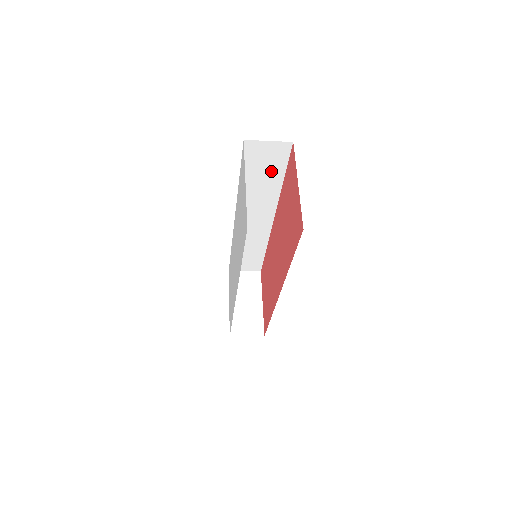
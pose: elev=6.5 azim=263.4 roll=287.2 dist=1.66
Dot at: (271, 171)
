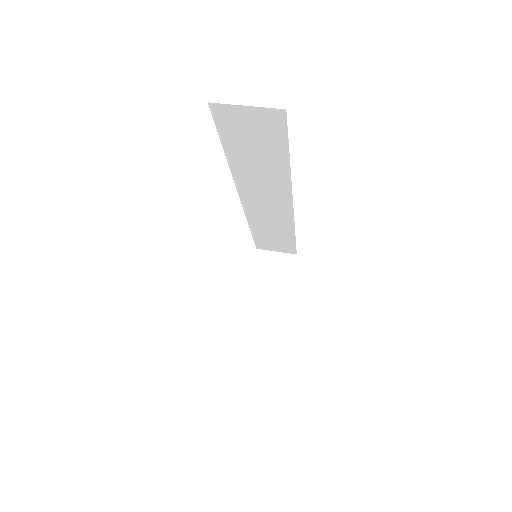
Dot at: (267, 147)
